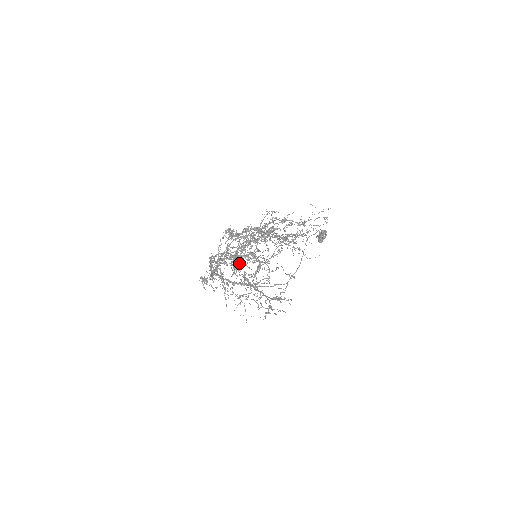
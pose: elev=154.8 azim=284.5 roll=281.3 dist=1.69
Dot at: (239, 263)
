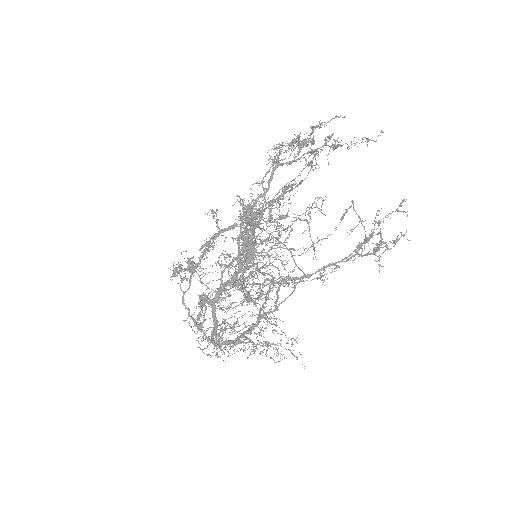
Dot at: (264, 257)
